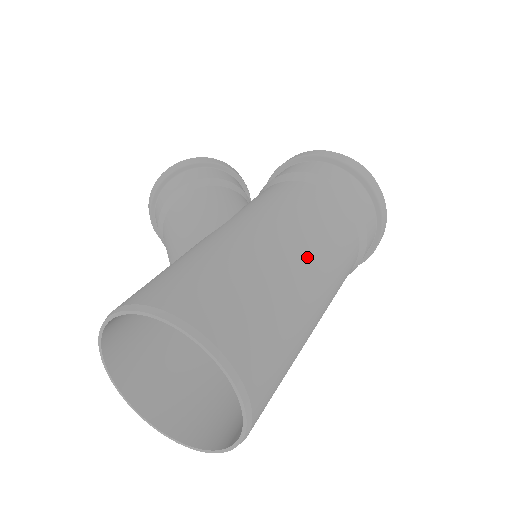
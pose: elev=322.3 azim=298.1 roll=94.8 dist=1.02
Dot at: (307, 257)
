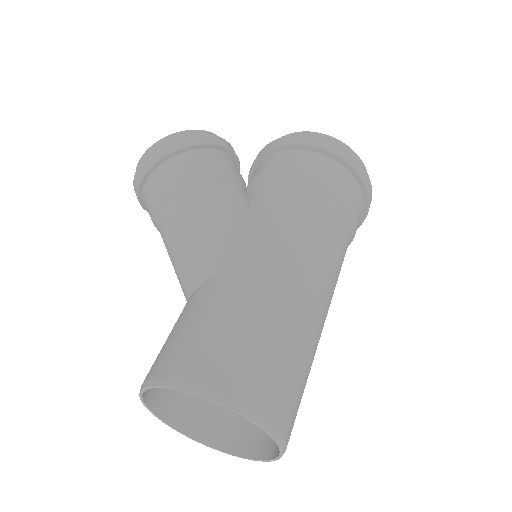
Dot at: (321, 294)
